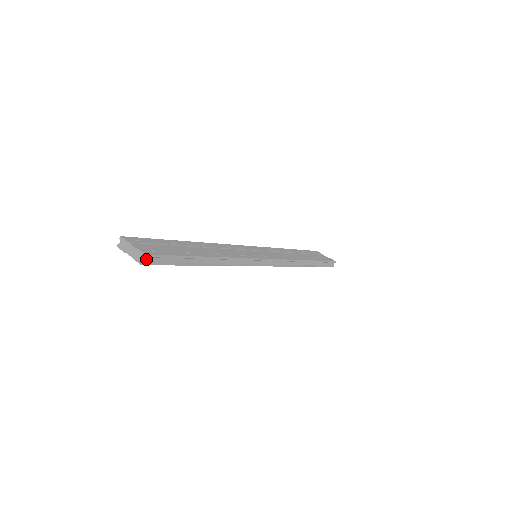
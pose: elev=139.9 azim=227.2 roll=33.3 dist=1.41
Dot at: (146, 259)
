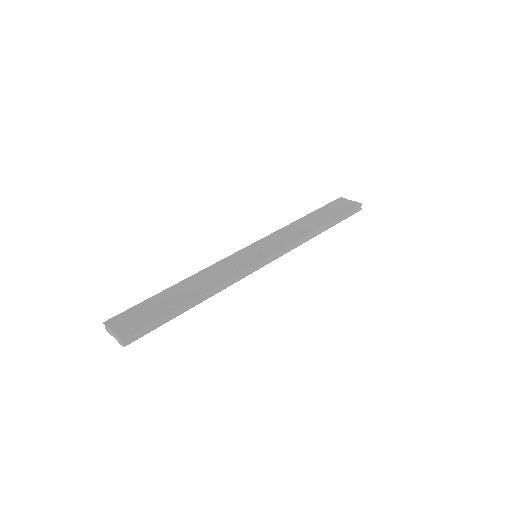
Dot at: (126, 341)
